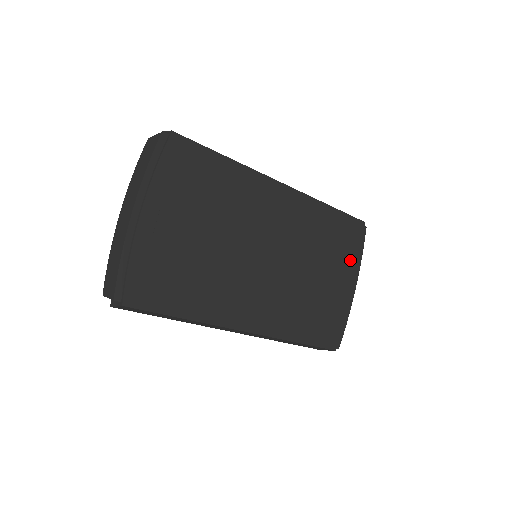
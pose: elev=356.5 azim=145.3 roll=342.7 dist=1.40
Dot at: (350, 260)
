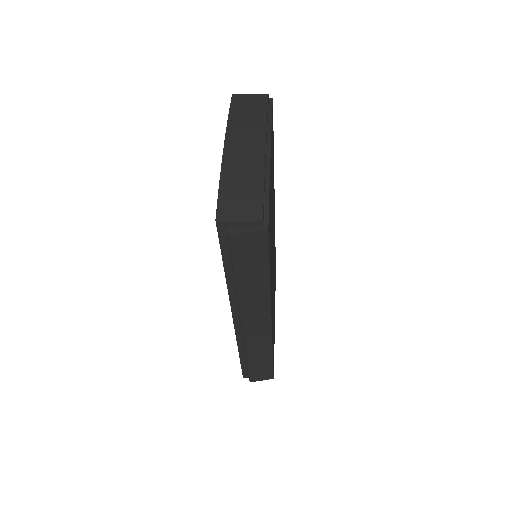
Dot at: occluded
